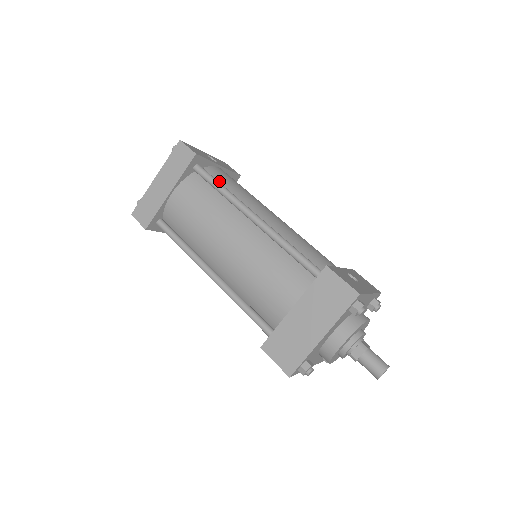
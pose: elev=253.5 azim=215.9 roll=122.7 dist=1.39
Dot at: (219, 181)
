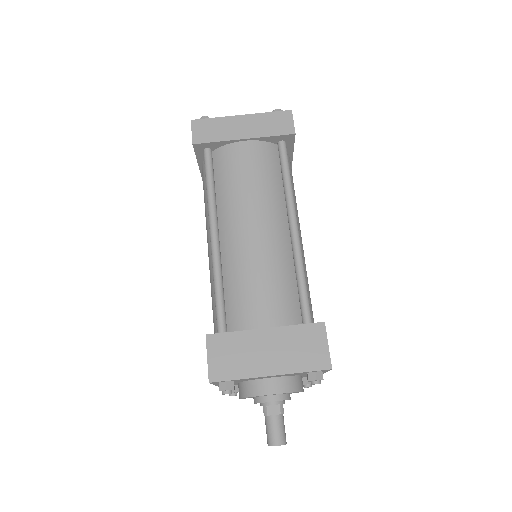
Dot at: occluded
